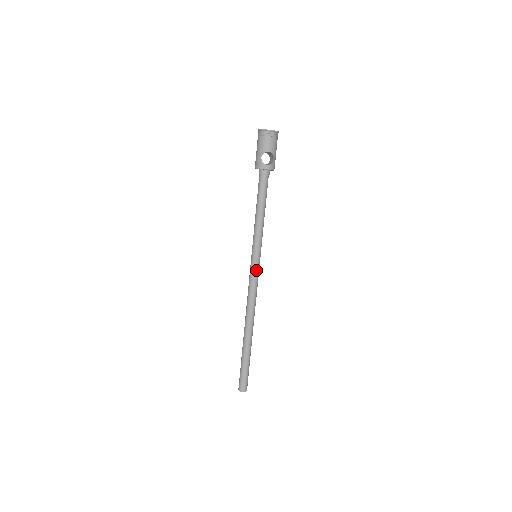
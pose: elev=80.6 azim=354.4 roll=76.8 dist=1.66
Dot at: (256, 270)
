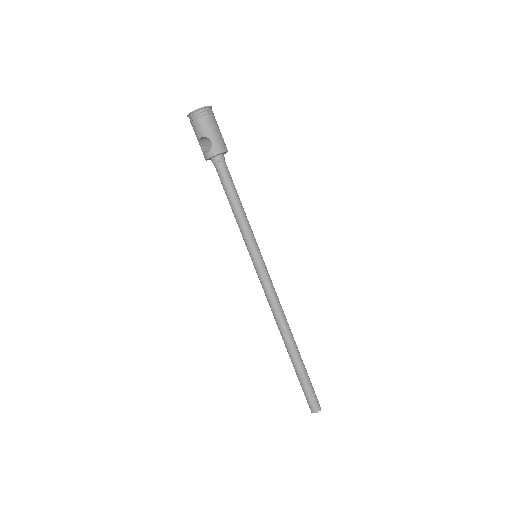
Dot at: (259, 273)
